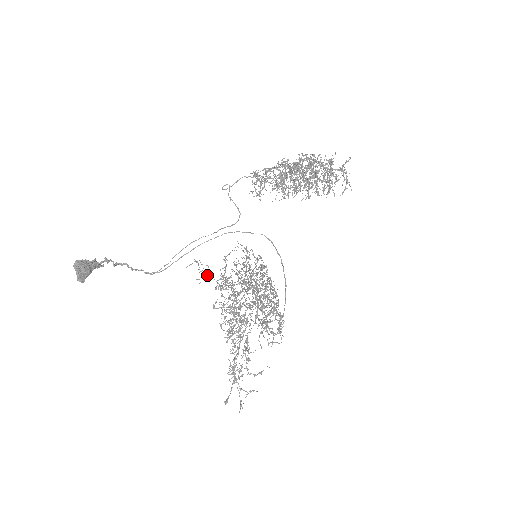
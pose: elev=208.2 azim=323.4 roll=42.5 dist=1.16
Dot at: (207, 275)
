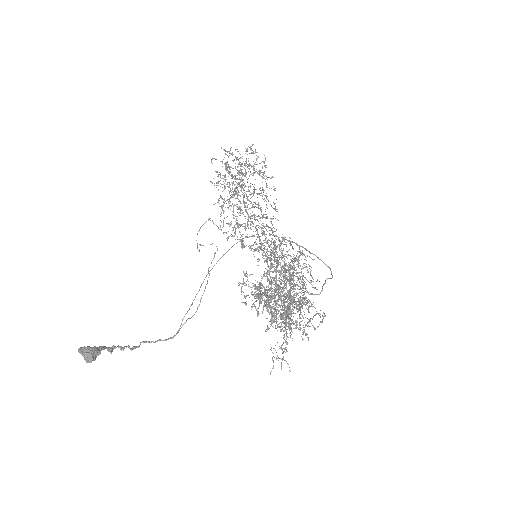
Dot at: occluded
